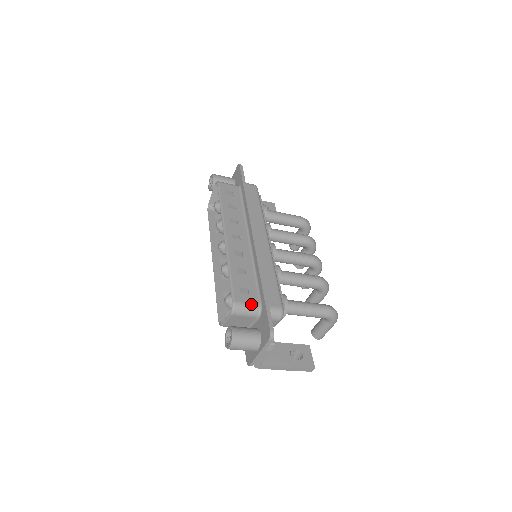
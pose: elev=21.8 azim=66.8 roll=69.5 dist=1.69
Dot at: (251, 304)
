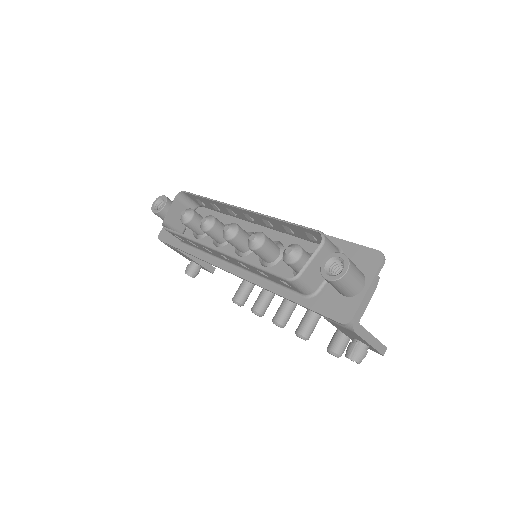
Dot at: occluded
